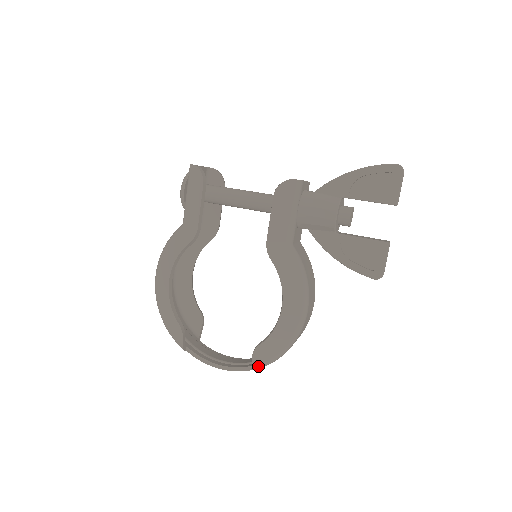
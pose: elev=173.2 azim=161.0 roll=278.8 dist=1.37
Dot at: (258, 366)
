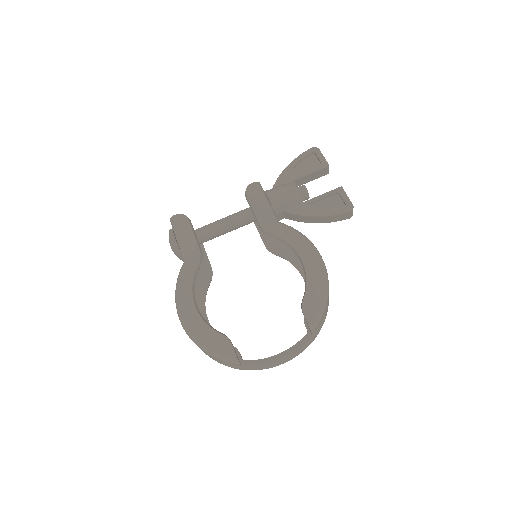
Dot at: (314, 322)
